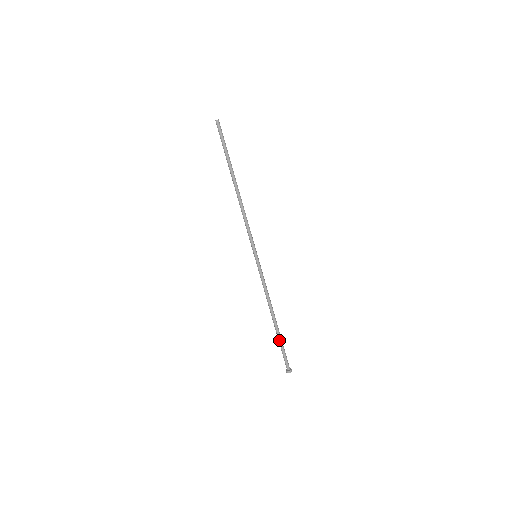
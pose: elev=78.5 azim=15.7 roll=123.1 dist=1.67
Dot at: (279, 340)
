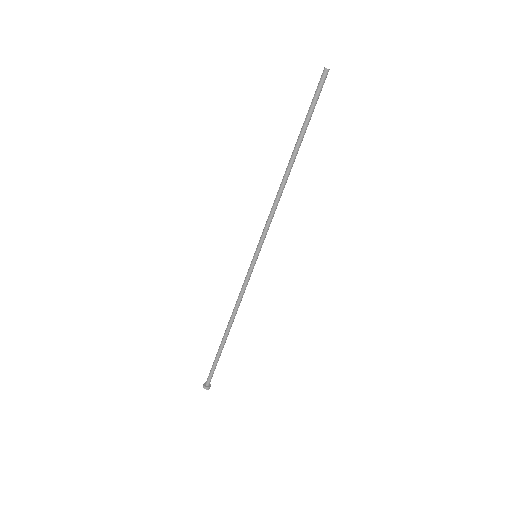
Dot at: (218, 353)
